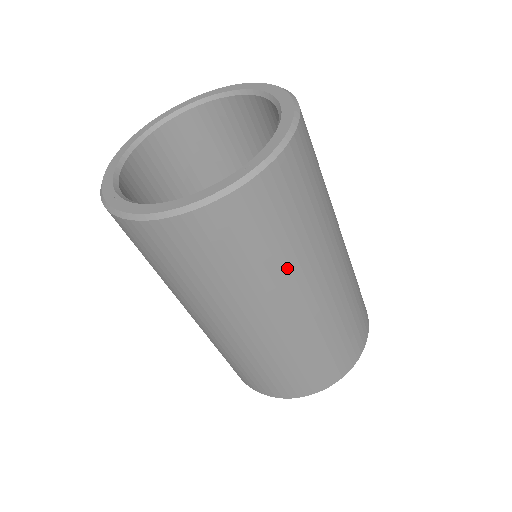
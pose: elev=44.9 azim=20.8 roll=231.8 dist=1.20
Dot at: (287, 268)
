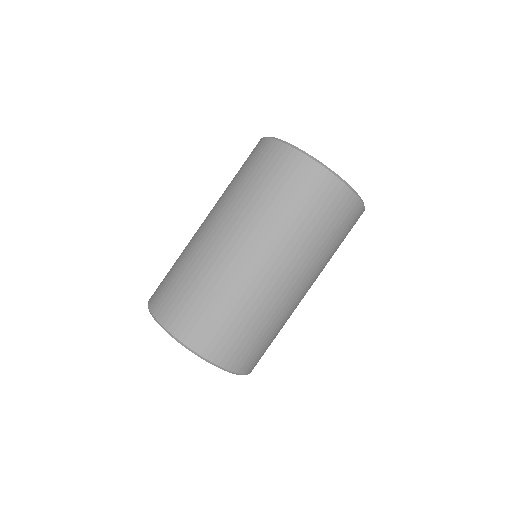
Dot at: (257, 210)
